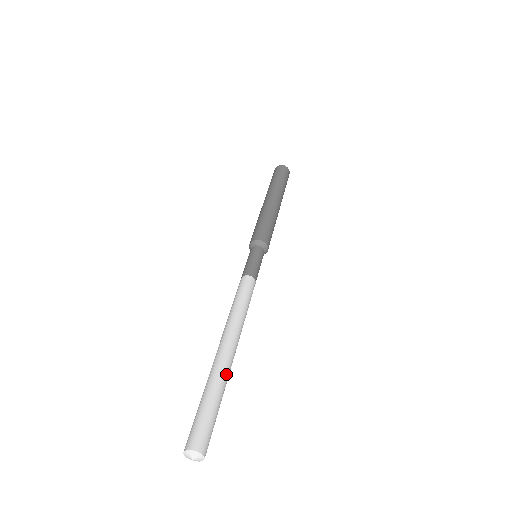
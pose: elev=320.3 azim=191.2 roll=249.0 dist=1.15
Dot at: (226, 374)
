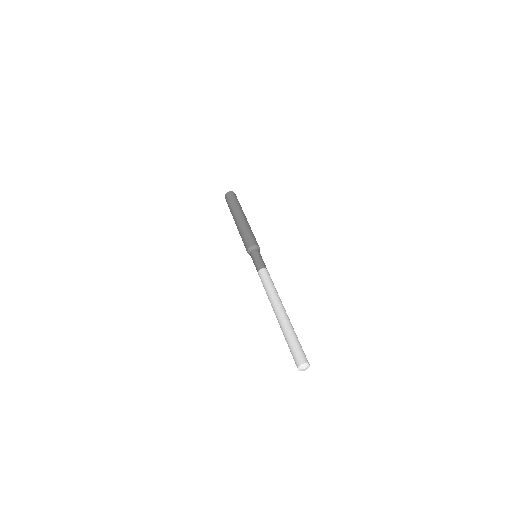
Dot at: occluded
